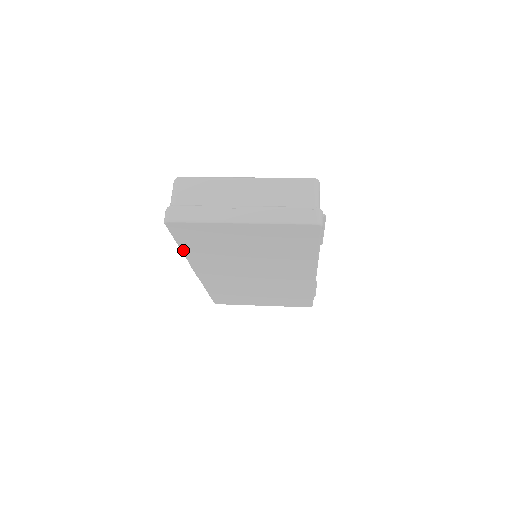
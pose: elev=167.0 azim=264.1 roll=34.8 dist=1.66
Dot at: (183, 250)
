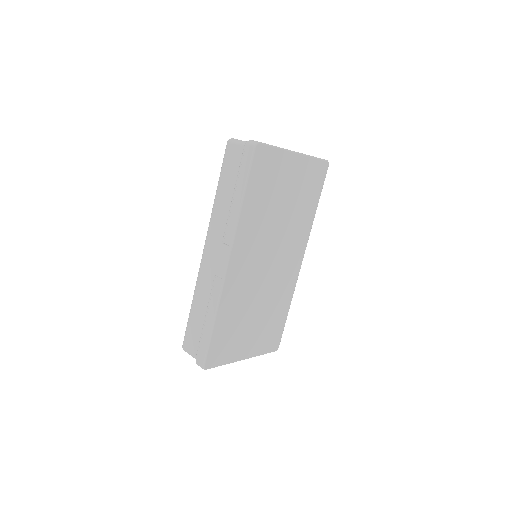
Dot at: (243, 203)
